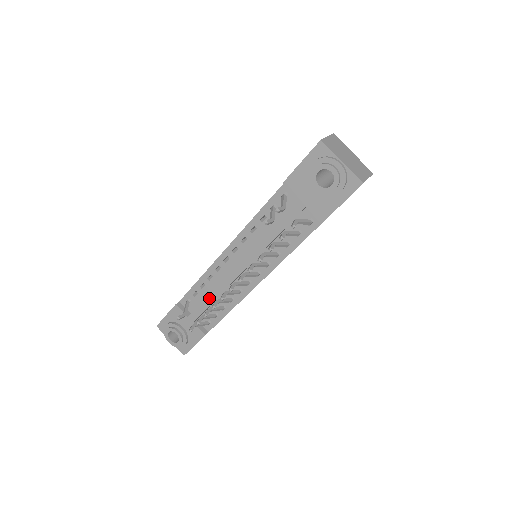
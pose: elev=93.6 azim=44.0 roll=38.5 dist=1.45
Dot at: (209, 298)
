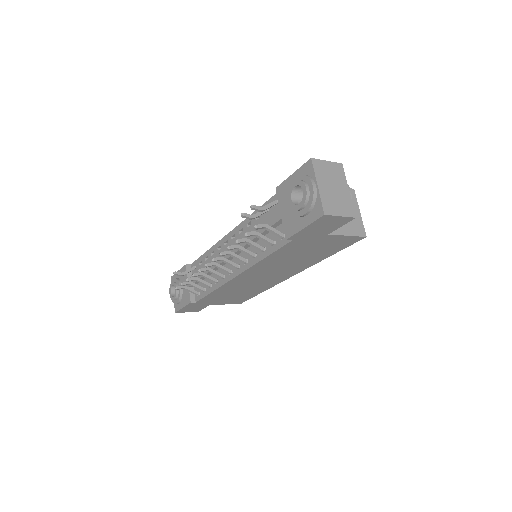
Dot at: occluded
